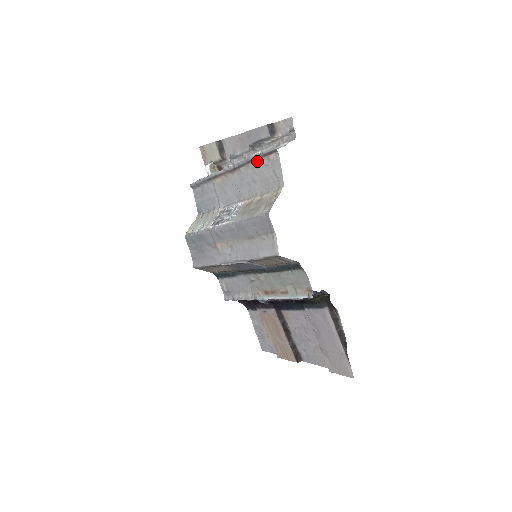
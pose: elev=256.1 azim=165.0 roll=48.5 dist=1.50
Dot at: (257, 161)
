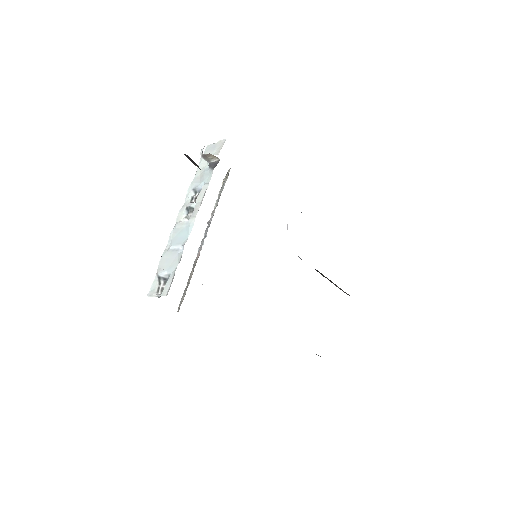
Dot at: occluded
